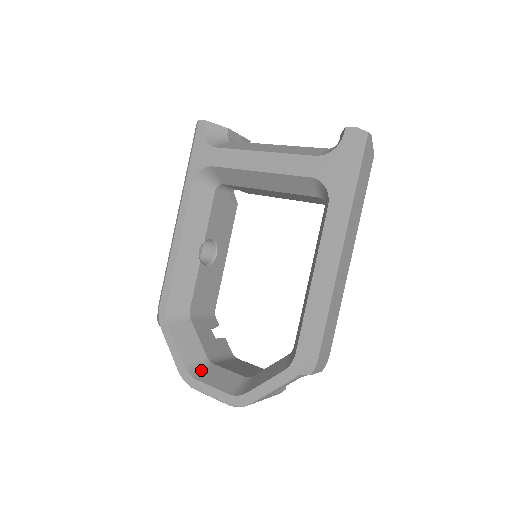
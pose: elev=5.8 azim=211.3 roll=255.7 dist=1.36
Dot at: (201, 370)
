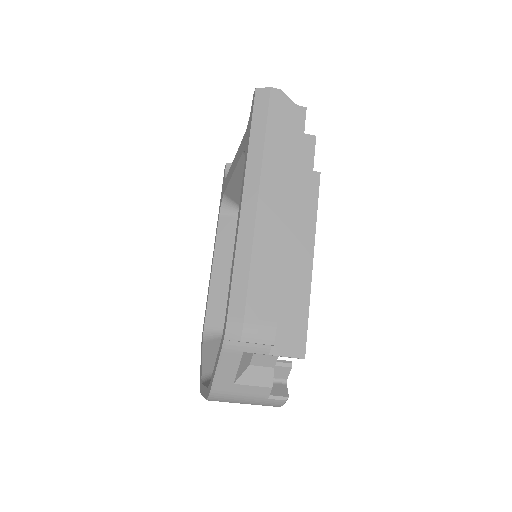
Dot at: occluded
